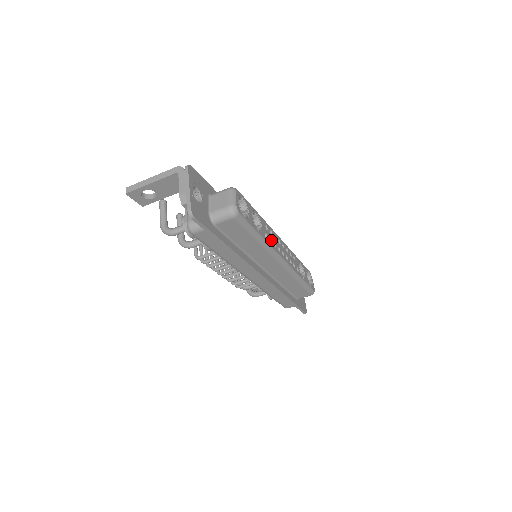
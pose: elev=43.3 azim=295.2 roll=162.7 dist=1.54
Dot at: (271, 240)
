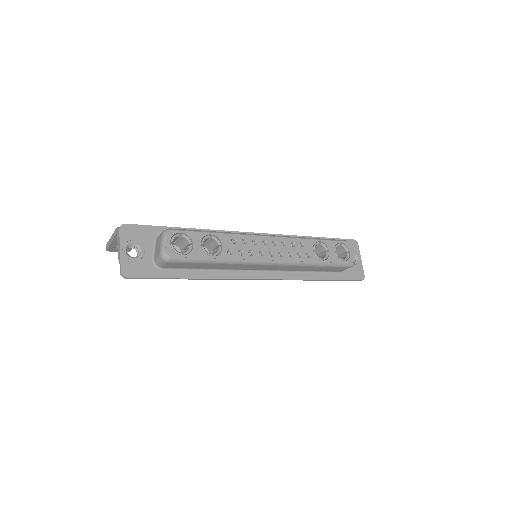
Dot at: (243, 251)
